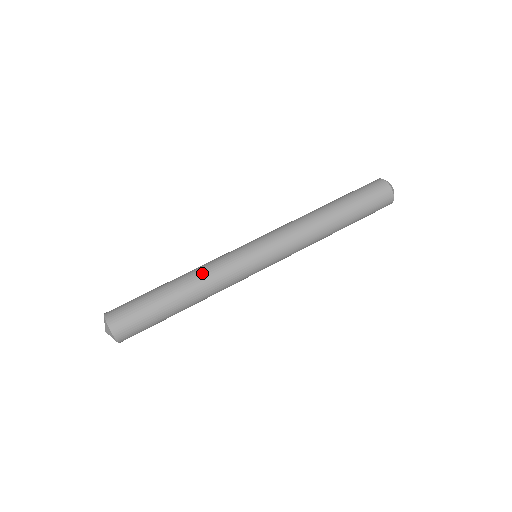
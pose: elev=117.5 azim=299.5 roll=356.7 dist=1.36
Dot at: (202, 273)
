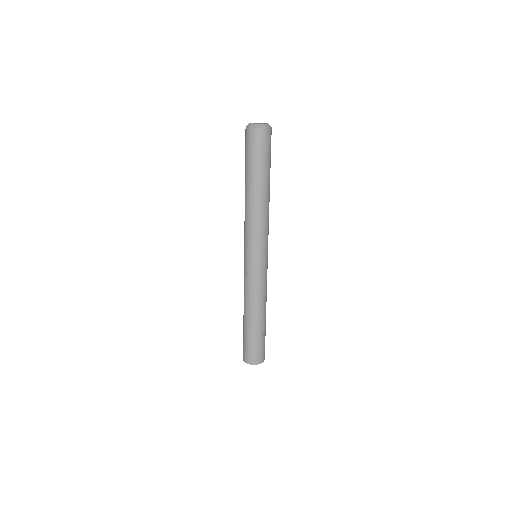
Dot at: (250, 301)
